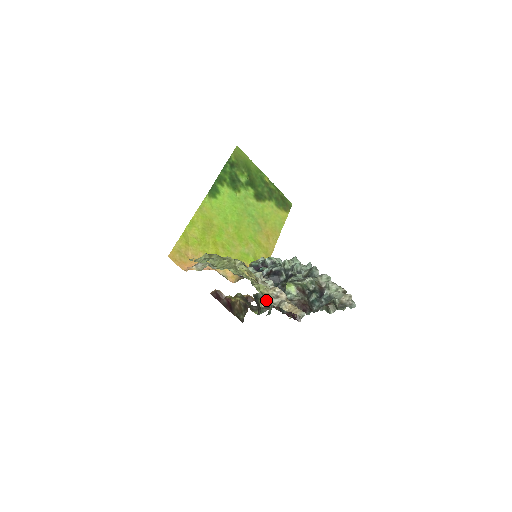
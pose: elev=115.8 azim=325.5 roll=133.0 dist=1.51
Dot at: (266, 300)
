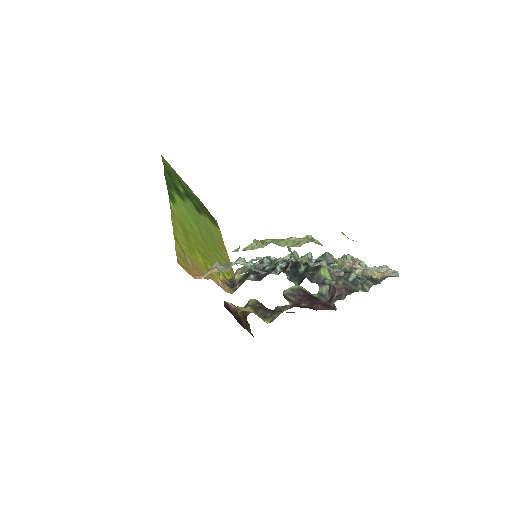
Dot at: (291, 297)
